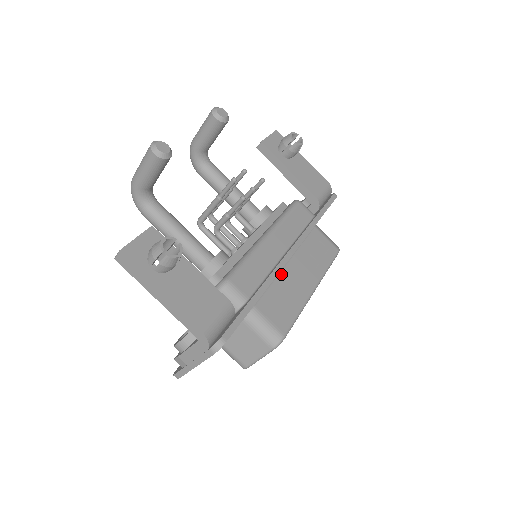
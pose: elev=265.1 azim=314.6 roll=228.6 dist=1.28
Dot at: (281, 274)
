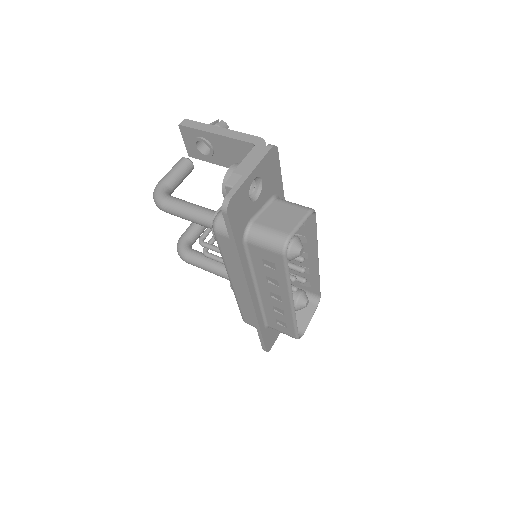
Dot at: occluded
